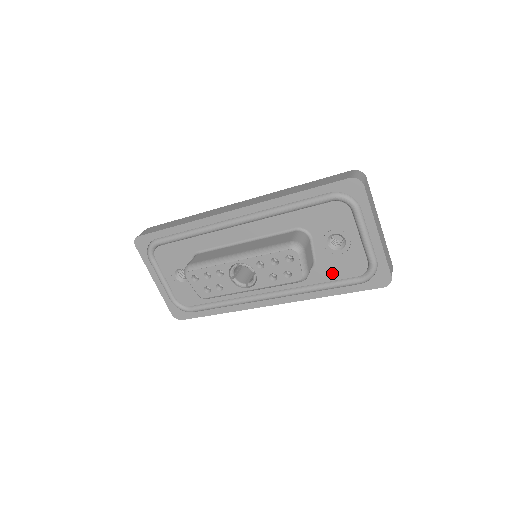
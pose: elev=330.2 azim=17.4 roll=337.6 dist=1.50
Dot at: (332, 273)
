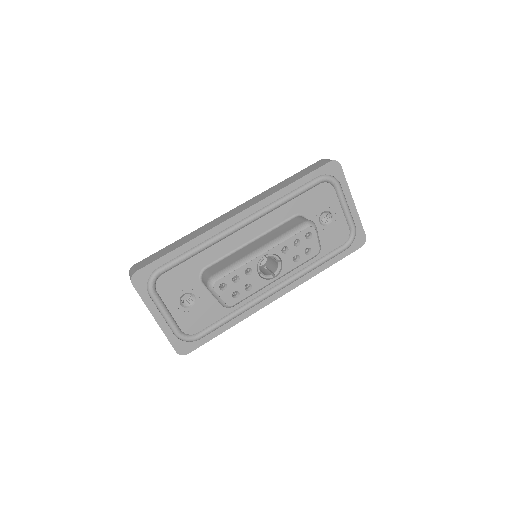
Dot at: (325, 248)
